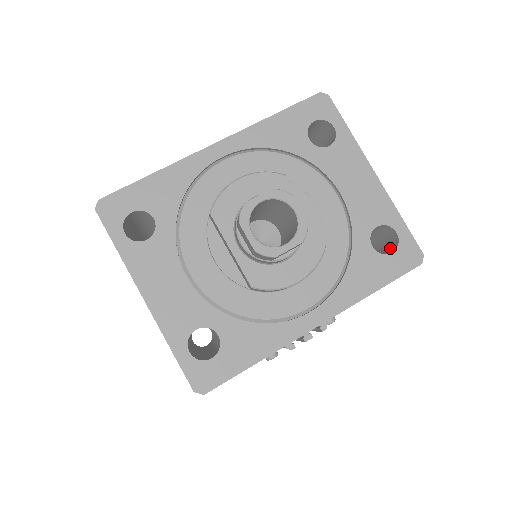
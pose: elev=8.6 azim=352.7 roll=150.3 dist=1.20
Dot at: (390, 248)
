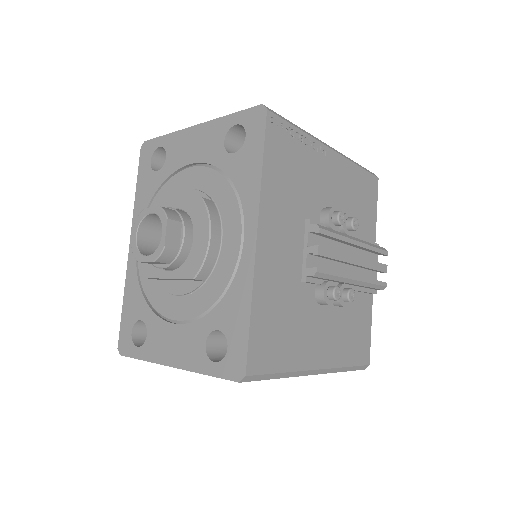
Dot at: occluded
